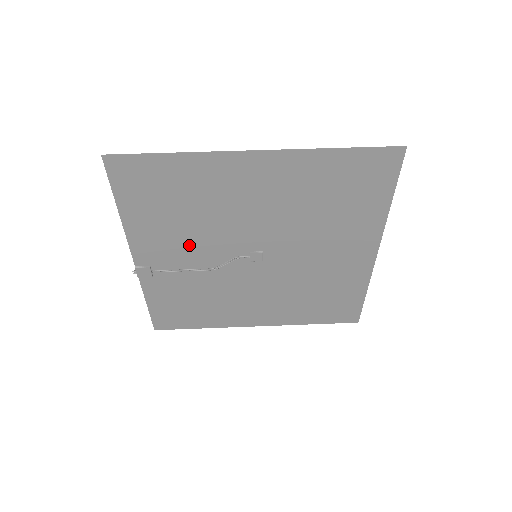
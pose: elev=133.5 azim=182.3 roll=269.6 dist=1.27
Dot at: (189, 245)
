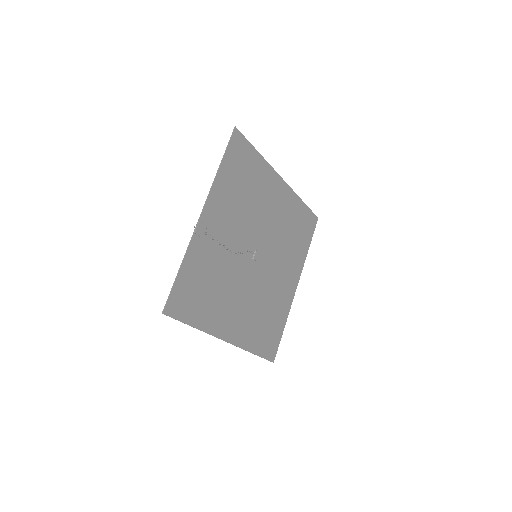
Dot at: (234, 222)
